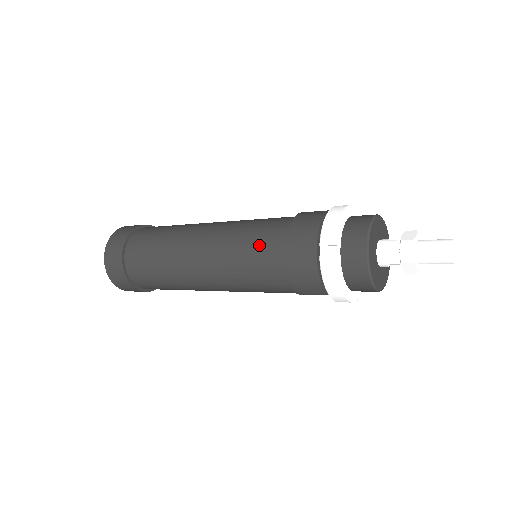
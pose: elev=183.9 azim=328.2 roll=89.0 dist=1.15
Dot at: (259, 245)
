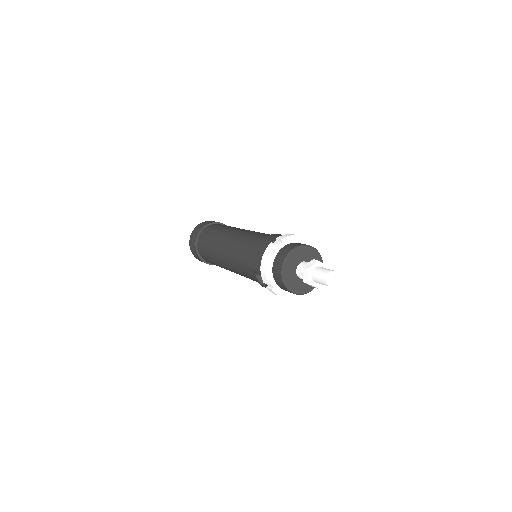
Dot at: (257, 236)
